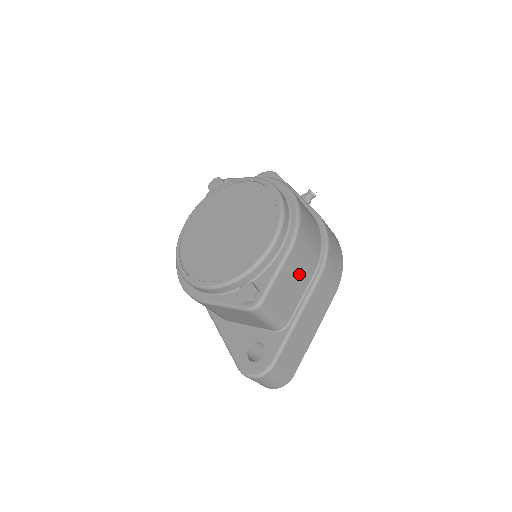
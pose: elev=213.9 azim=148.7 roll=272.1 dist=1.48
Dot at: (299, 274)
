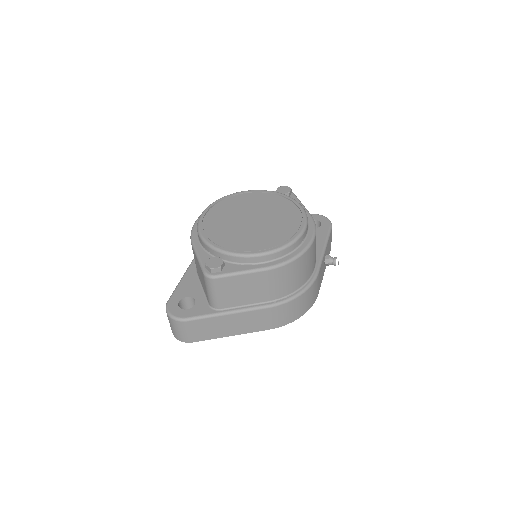
Dot at: (258, 290)
